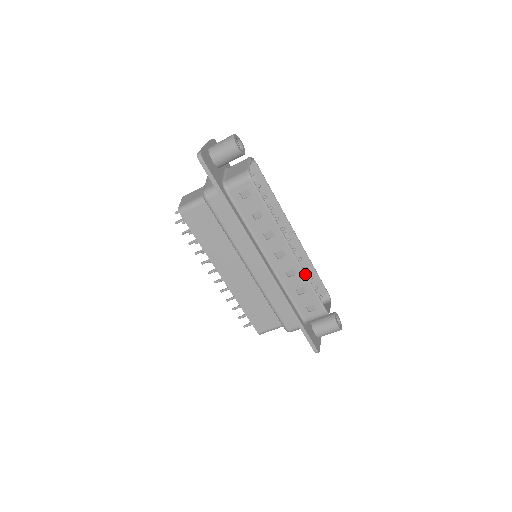
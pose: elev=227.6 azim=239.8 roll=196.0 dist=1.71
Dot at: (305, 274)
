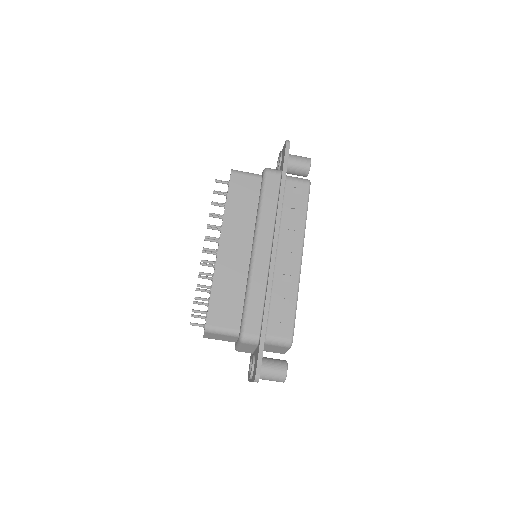
Dot at: (298, 288)
